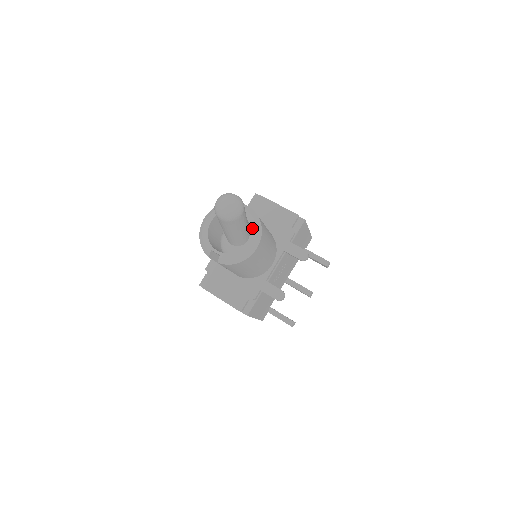
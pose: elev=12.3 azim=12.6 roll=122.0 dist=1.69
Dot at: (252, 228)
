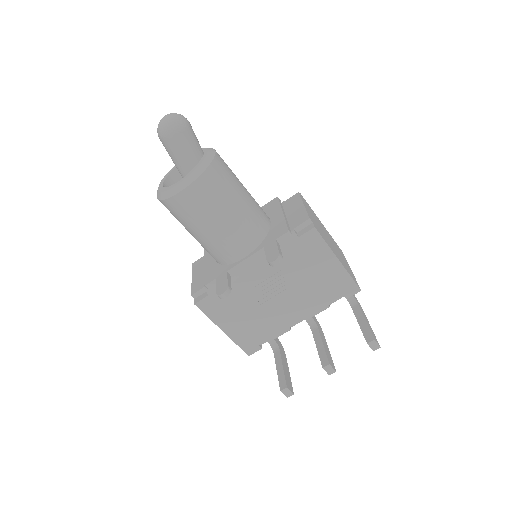
Dot at: (195, 168)
